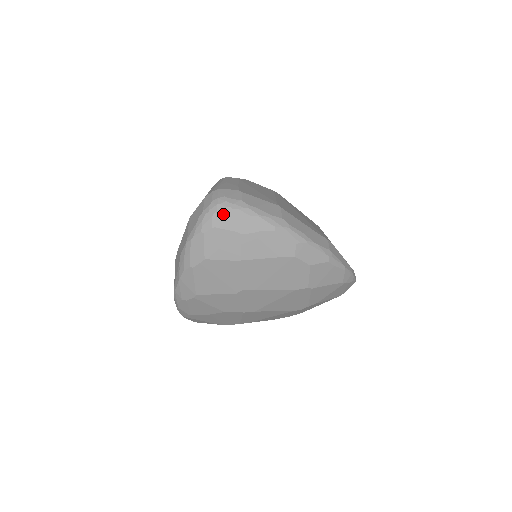
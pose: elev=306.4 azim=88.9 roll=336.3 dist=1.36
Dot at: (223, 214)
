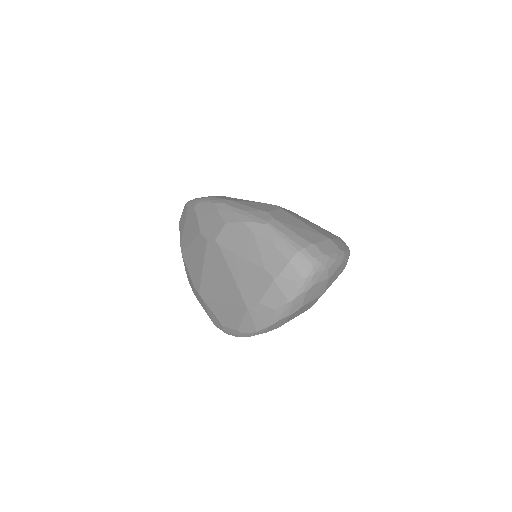
Dot at: (319, 273)
